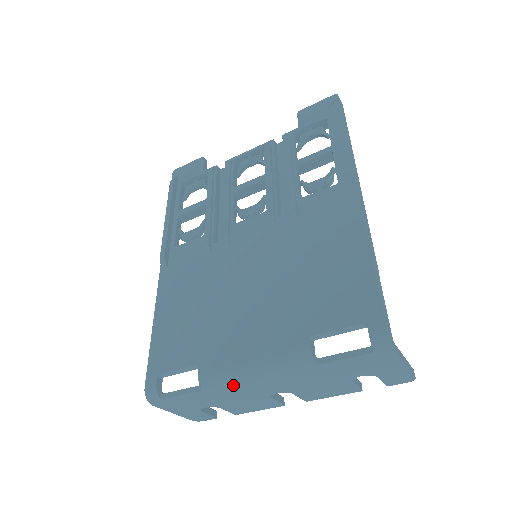
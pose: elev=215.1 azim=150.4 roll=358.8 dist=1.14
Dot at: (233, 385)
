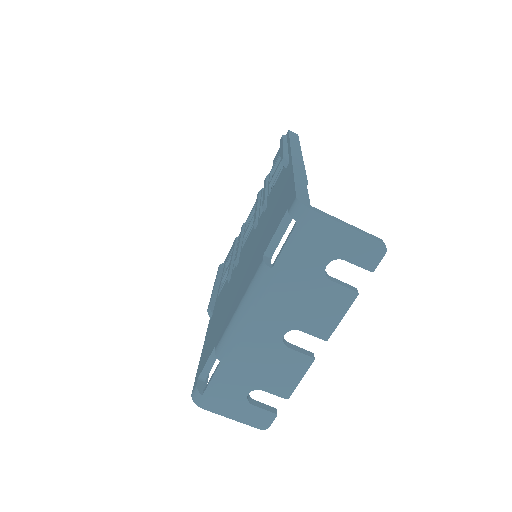
Dot at: (236, 339)
